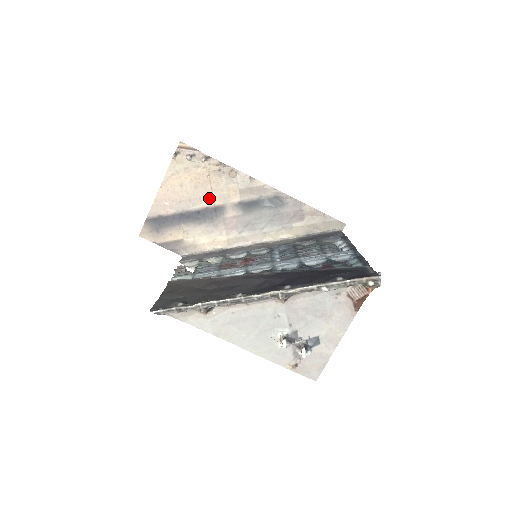
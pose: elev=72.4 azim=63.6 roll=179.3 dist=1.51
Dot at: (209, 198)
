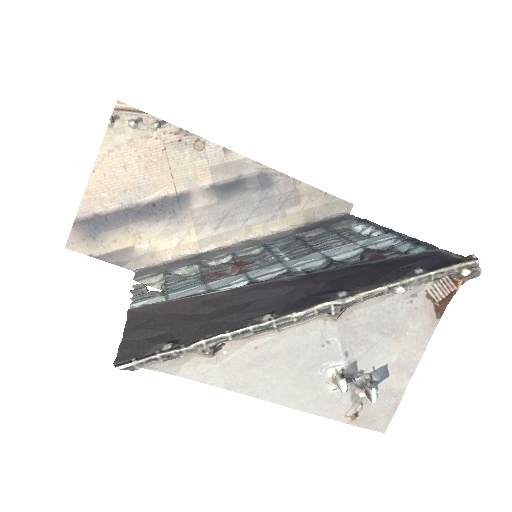
Dot at: (167, 183)
